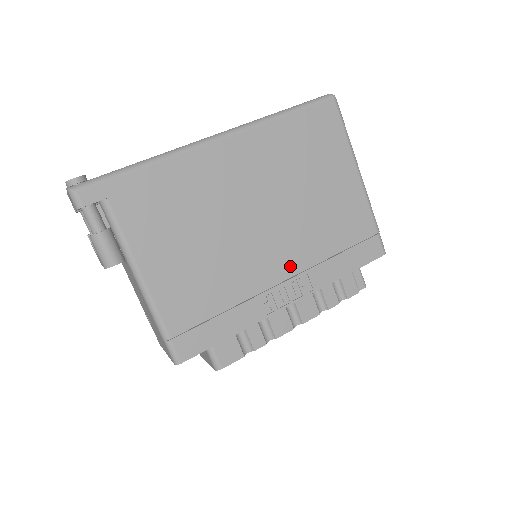
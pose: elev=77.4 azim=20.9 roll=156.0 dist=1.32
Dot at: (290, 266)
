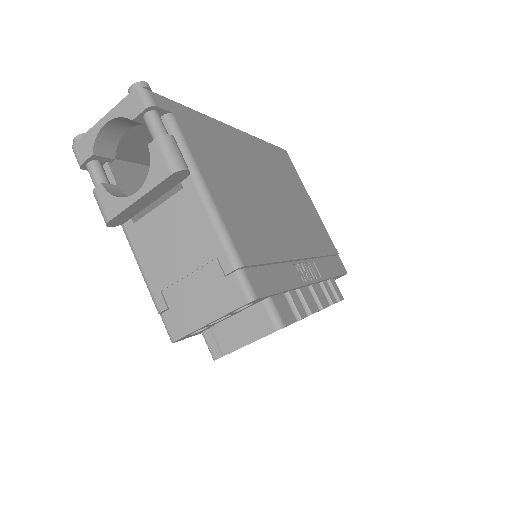
Dot at: (303, 248)
